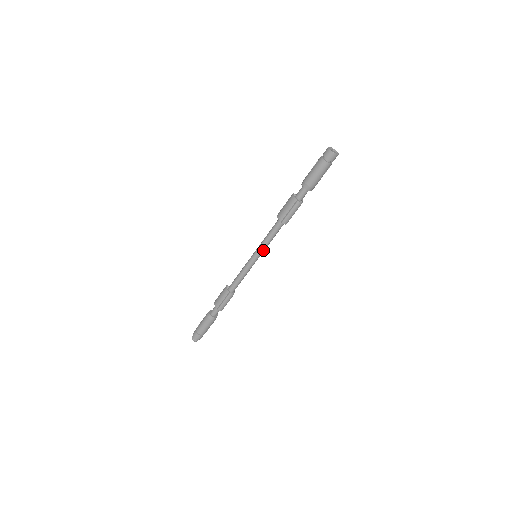
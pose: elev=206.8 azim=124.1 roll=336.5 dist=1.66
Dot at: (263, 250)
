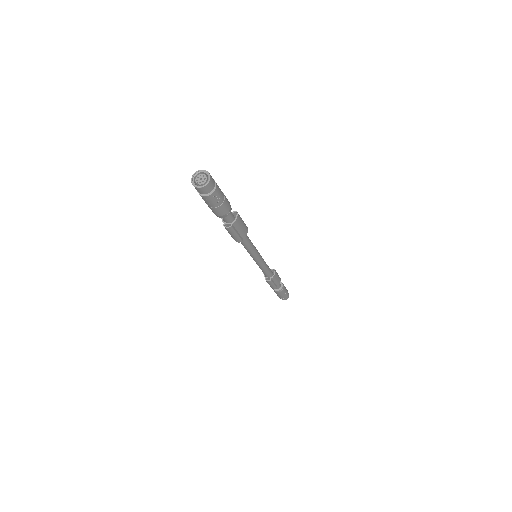
Dot at: (253, 255)
